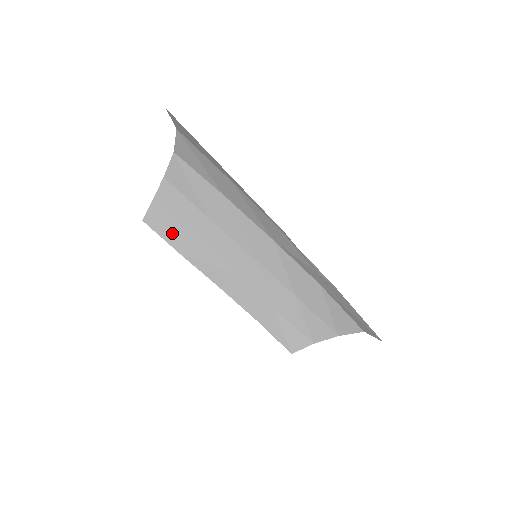
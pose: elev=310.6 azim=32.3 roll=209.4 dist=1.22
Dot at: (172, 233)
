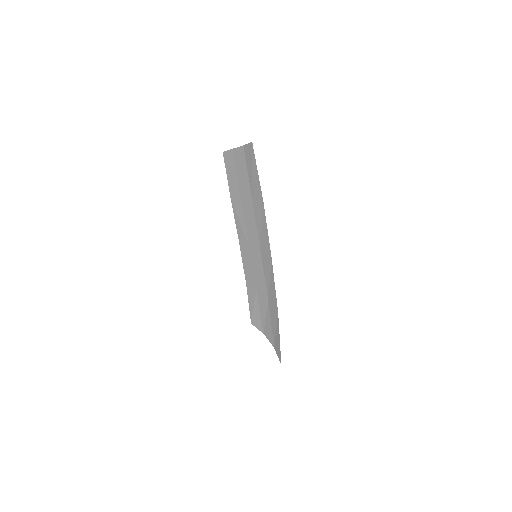
Dot at: (232, 180)
